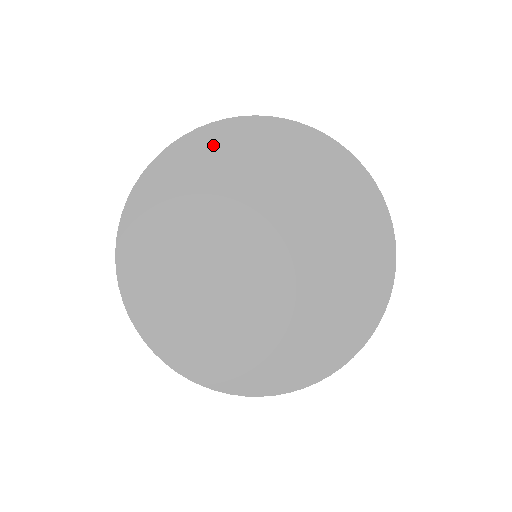
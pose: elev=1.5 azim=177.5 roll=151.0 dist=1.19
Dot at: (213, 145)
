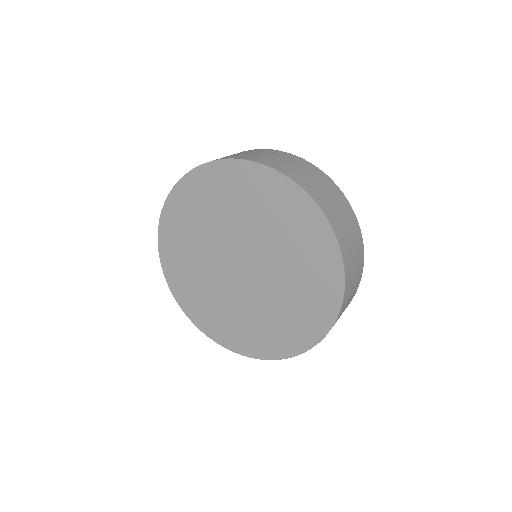
Dot at: (198, 186)
